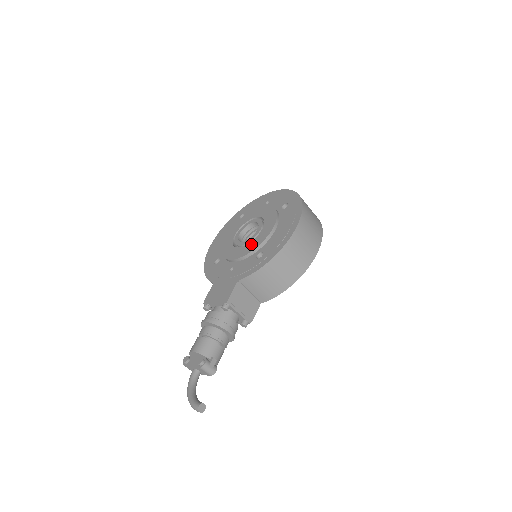
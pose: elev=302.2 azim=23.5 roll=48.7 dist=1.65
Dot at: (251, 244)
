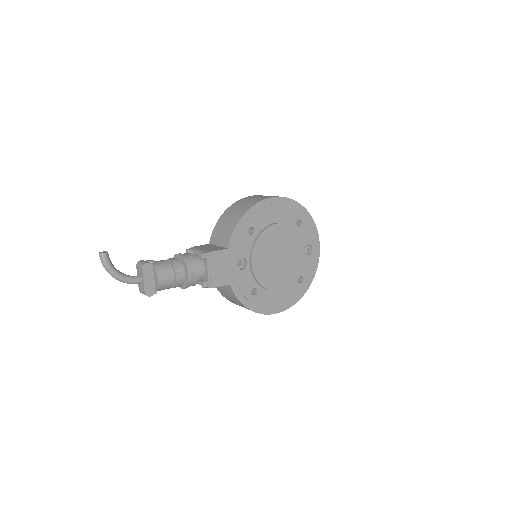
Dot at: occluded
